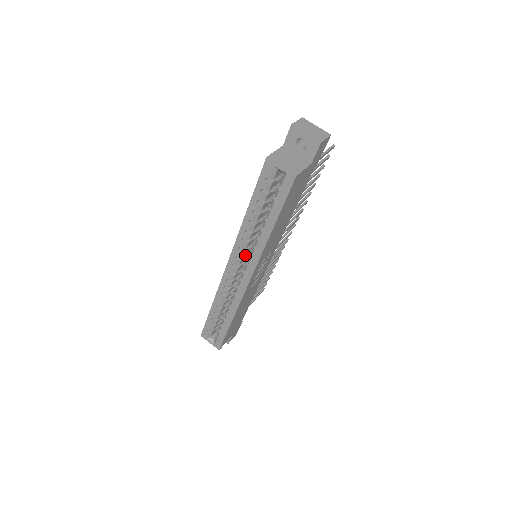
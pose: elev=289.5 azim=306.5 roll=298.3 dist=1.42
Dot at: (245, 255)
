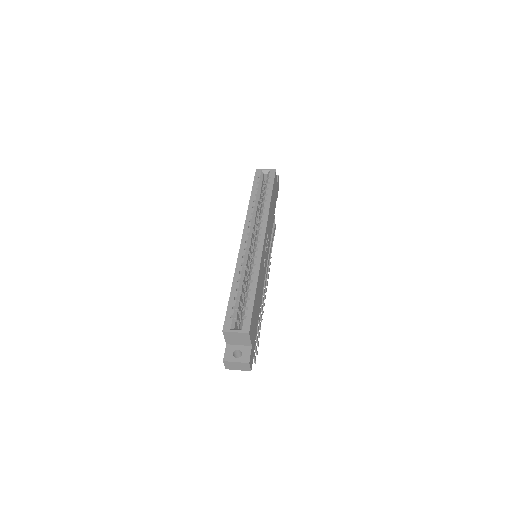
Dot at: (253, 231)
